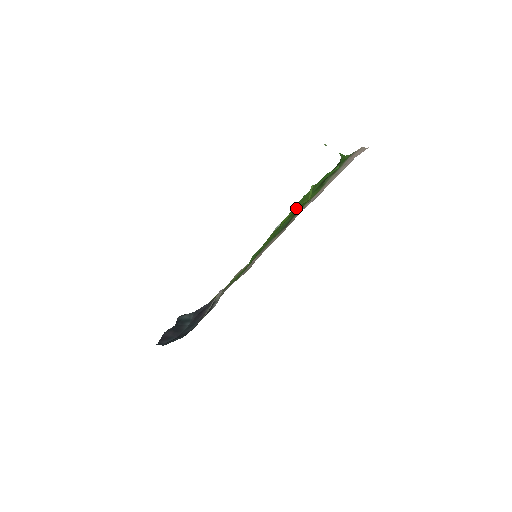
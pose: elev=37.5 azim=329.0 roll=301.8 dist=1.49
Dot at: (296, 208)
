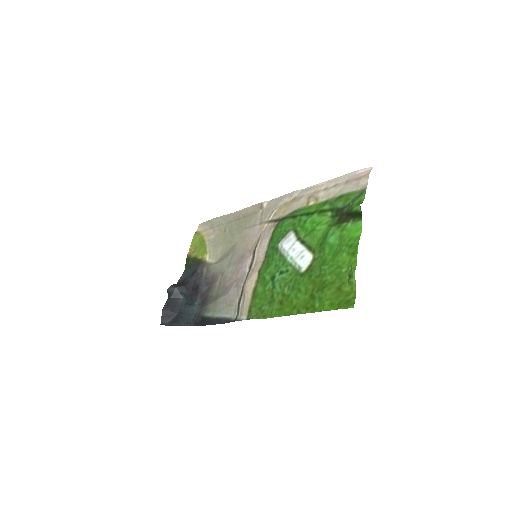
Dot at: (337, 288)
